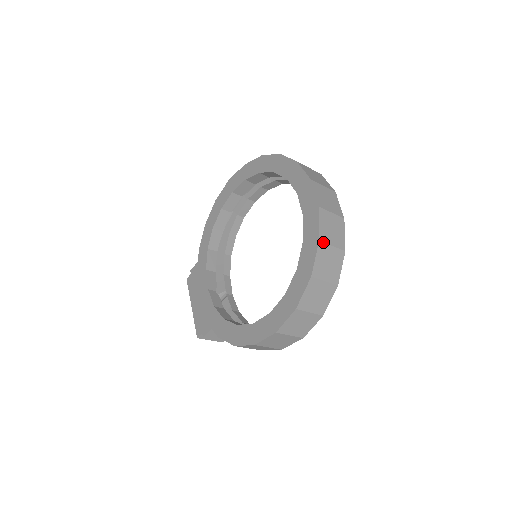
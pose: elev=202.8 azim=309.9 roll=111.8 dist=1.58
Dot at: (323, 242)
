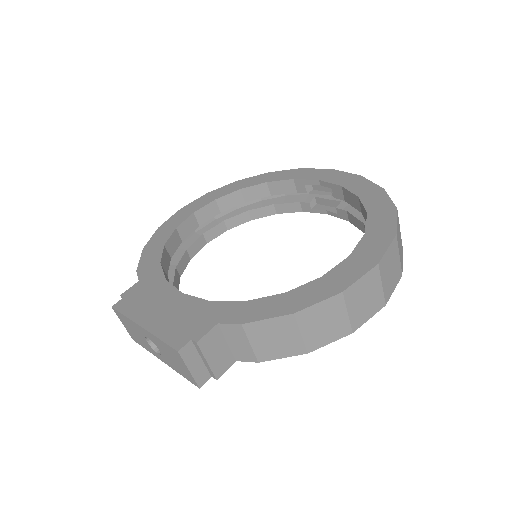
Dot at: occluded
